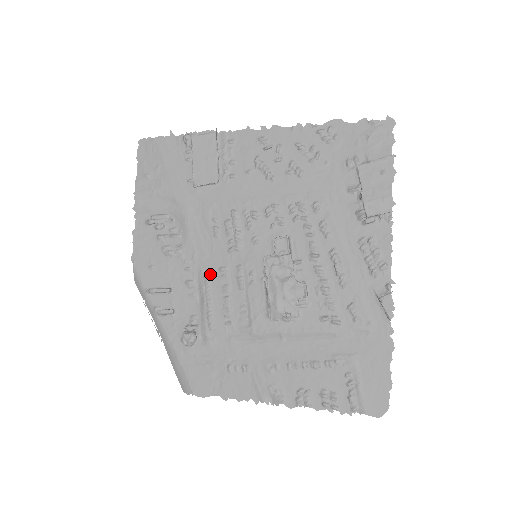
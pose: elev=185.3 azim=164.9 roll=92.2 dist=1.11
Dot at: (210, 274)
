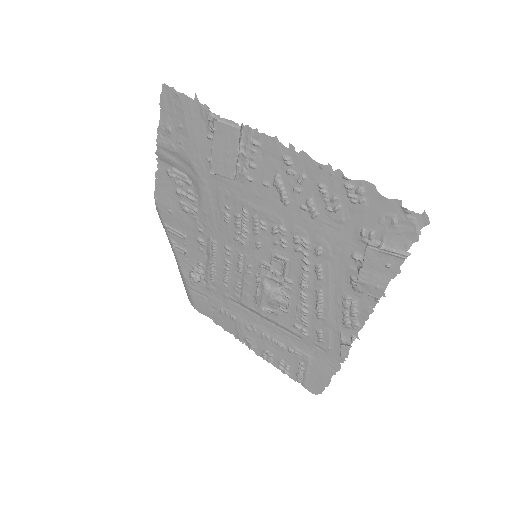
Dot at: (217, 245)
